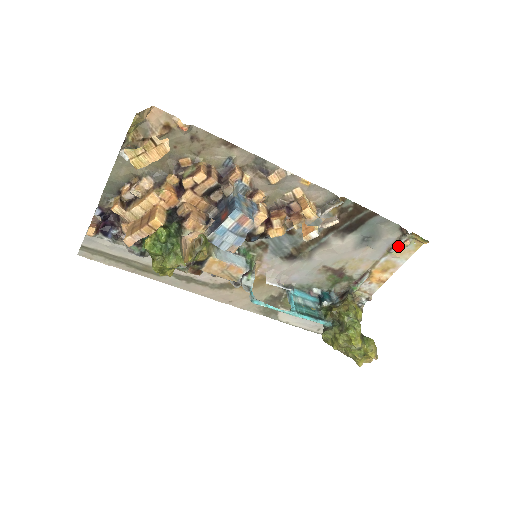
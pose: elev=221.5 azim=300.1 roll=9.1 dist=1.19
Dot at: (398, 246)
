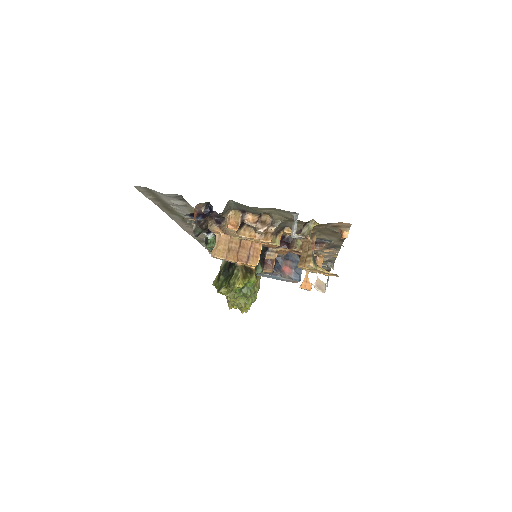
Dot at: occluded
